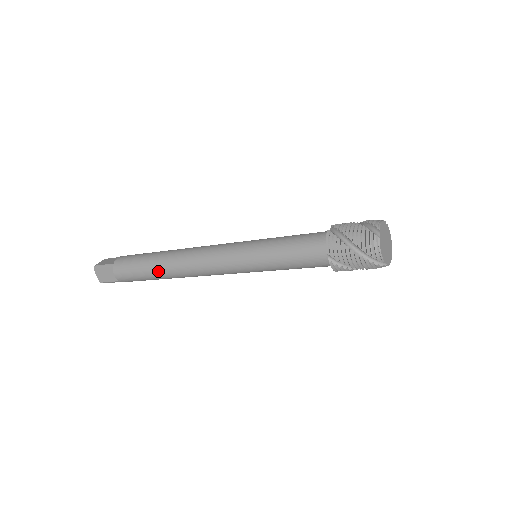
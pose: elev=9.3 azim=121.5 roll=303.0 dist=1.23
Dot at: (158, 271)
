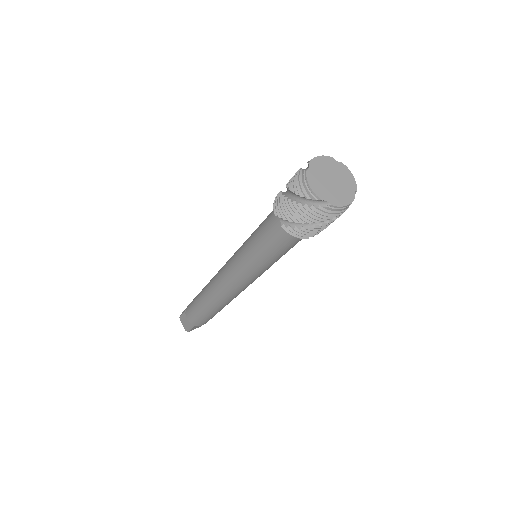
Dot at: (203, 301)
